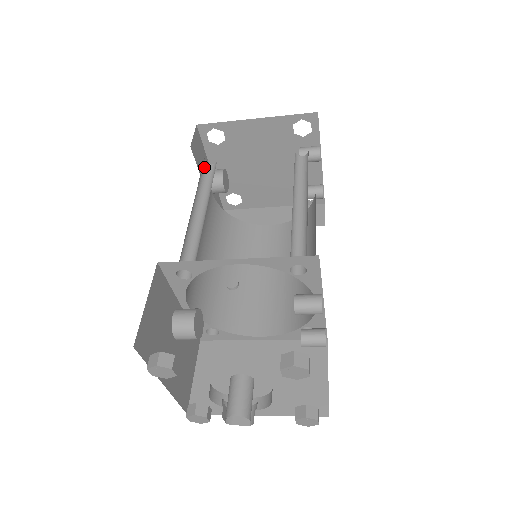
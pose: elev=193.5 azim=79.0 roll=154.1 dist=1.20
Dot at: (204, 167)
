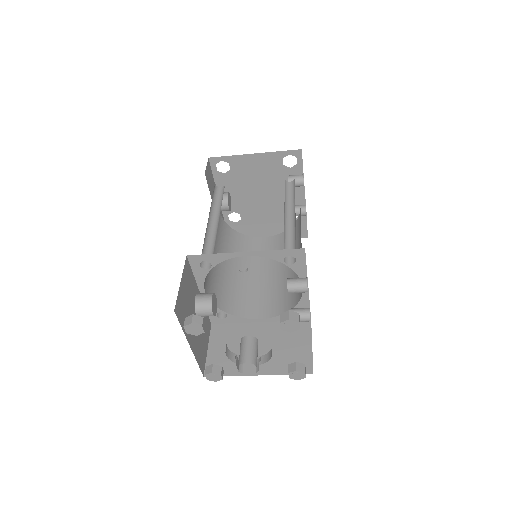
Dot at: (215, 189)
